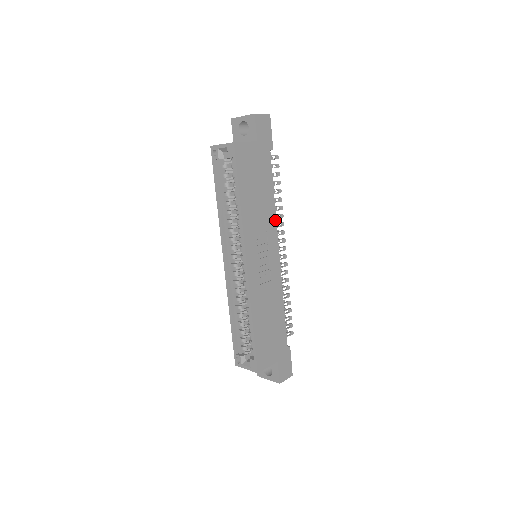
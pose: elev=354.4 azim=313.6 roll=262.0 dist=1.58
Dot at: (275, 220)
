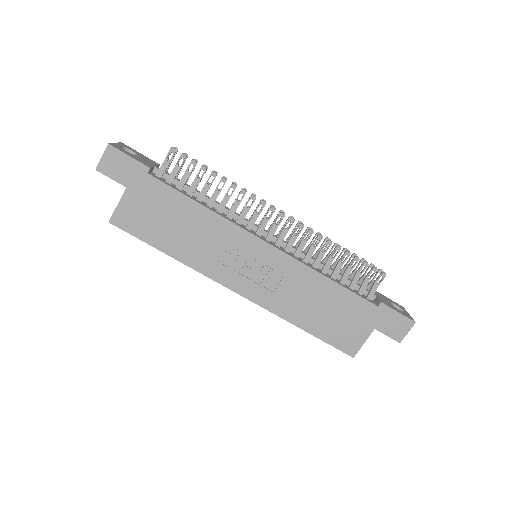
Dot at: (227, 222)
